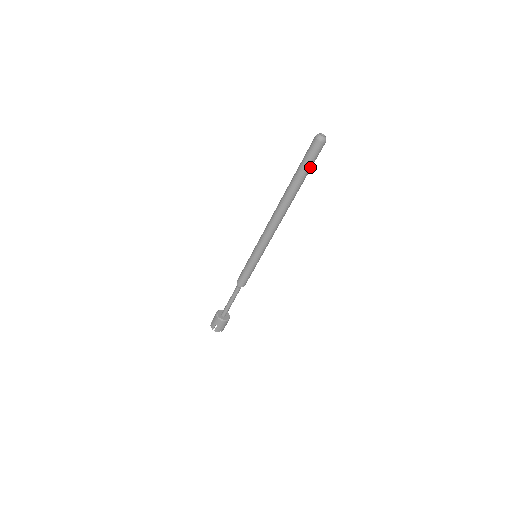
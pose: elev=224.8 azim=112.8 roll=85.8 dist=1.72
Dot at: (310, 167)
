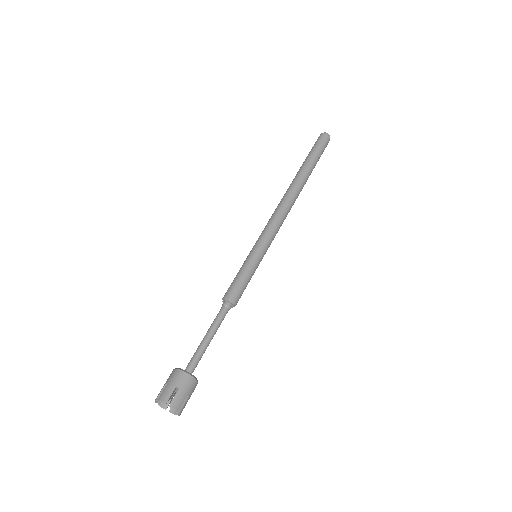
Dot at: (319, 156)
